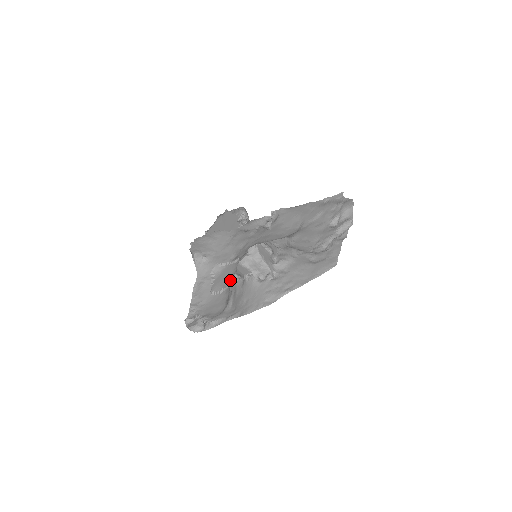
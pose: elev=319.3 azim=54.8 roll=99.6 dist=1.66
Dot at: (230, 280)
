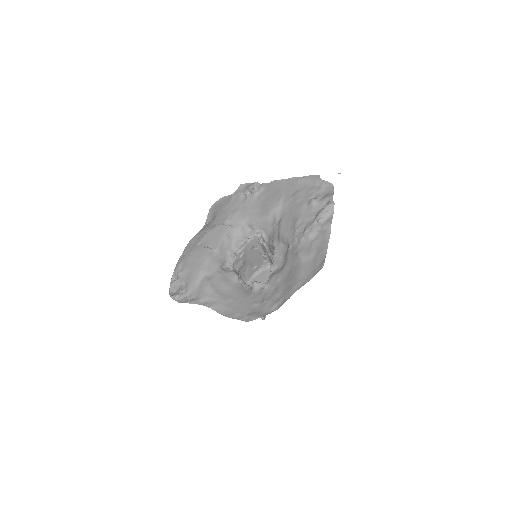
Dot at: (217, 243)
